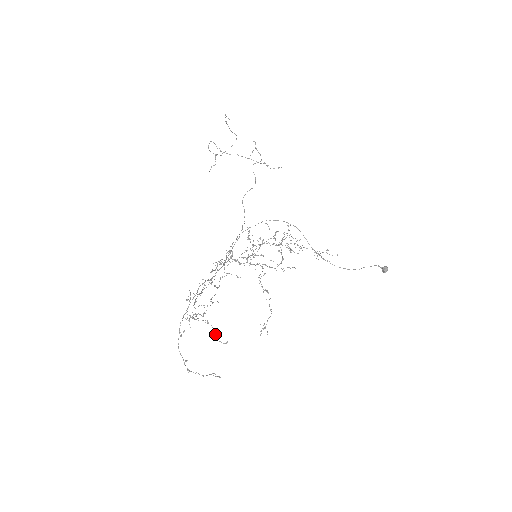
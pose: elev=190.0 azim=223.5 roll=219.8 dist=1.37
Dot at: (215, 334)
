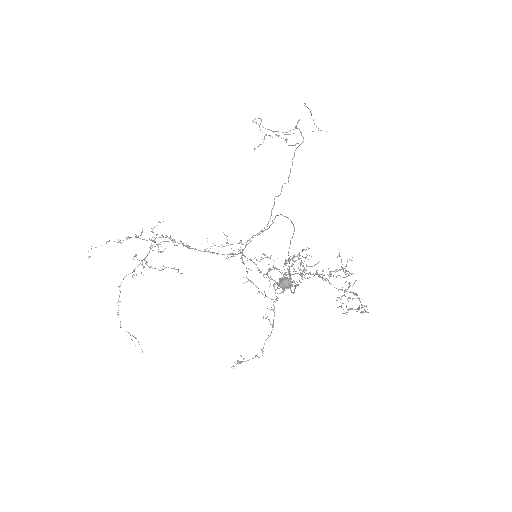
Dot at: occluded
